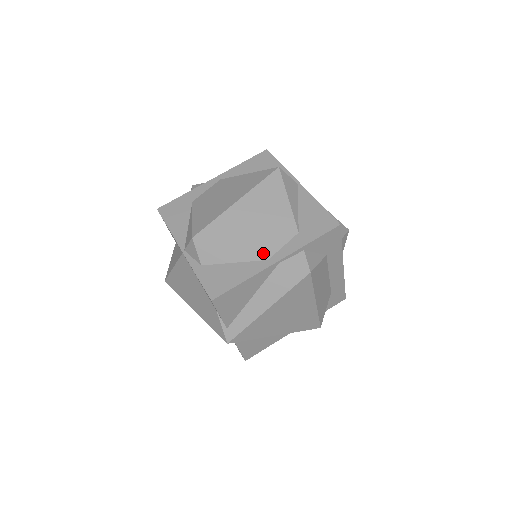
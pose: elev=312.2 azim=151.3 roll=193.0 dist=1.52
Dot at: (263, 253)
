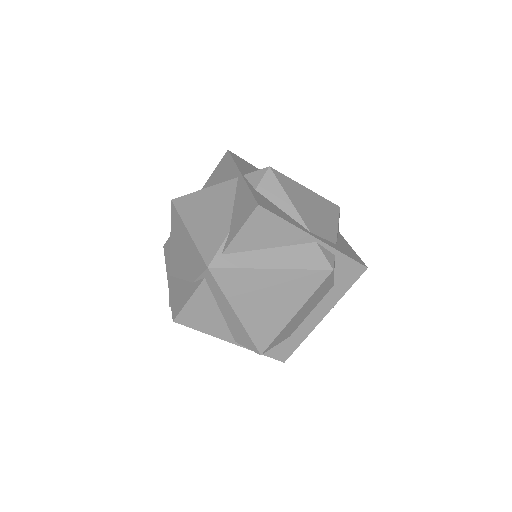
Dot at: (309, 226)
